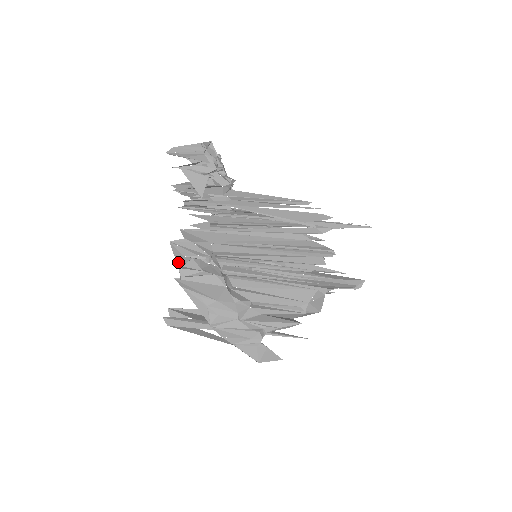
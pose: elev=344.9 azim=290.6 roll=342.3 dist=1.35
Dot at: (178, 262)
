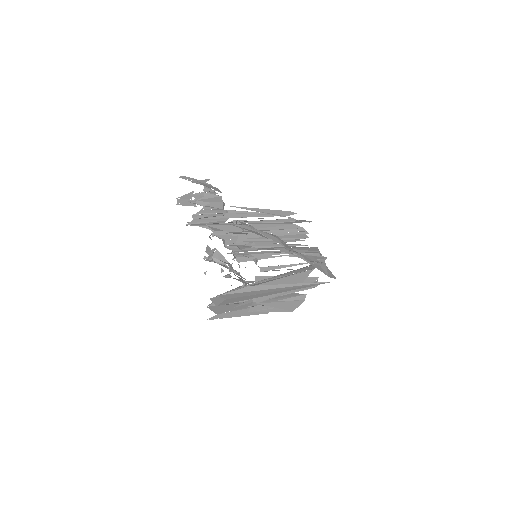
Dot at: occluded
